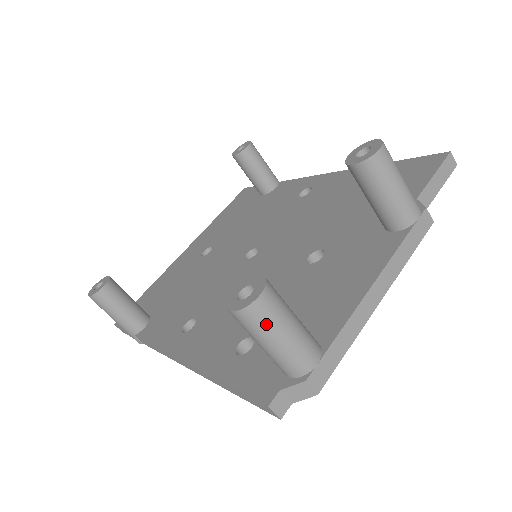
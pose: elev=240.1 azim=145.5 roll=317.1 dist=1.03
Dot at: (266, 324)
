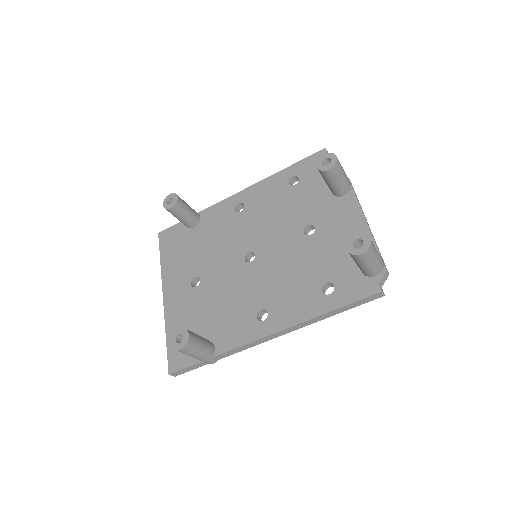
Dot at: (374, 251)
